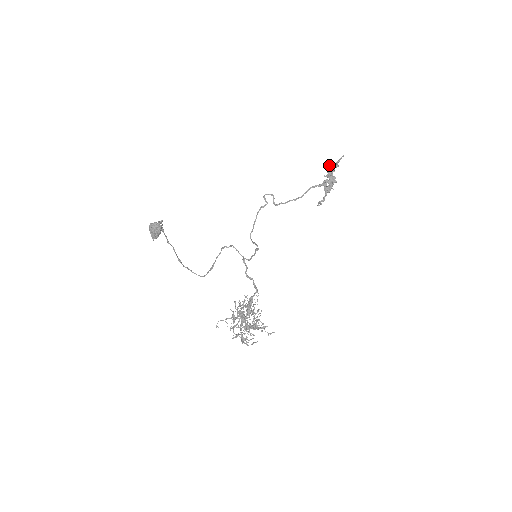
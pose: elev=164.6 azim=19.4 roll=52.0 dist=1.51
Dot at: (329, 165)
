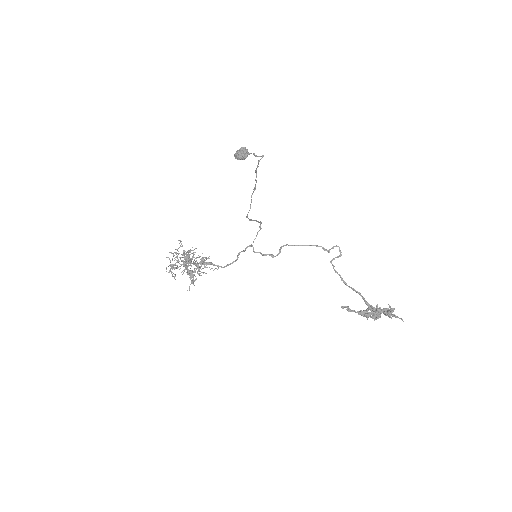
Dot at: occluded
